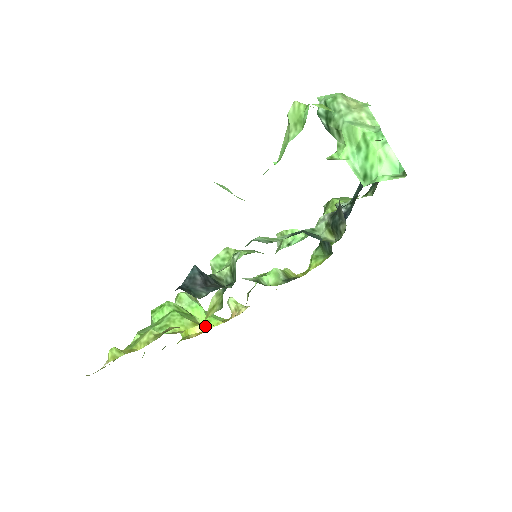
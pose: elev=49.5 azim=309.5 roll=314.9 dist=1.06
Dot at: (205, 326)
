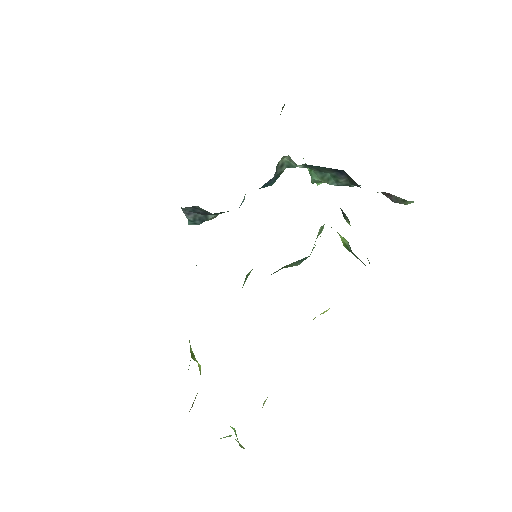
Dot at: occluded
